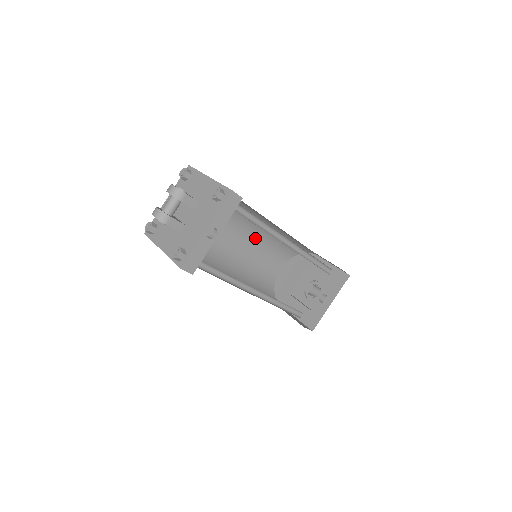
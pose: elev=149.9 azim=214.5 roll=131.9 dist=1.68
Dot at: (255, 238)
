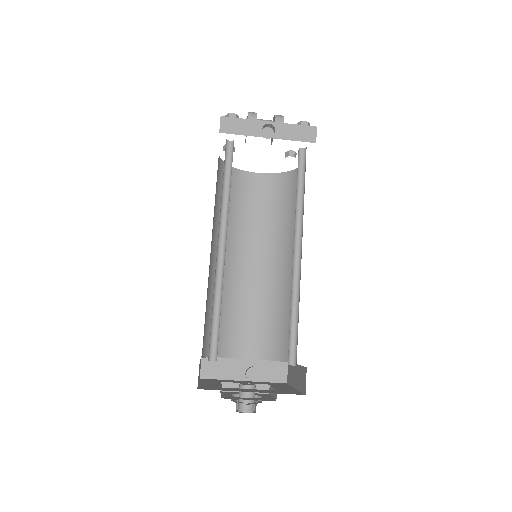
Dot at: (267, 284)
